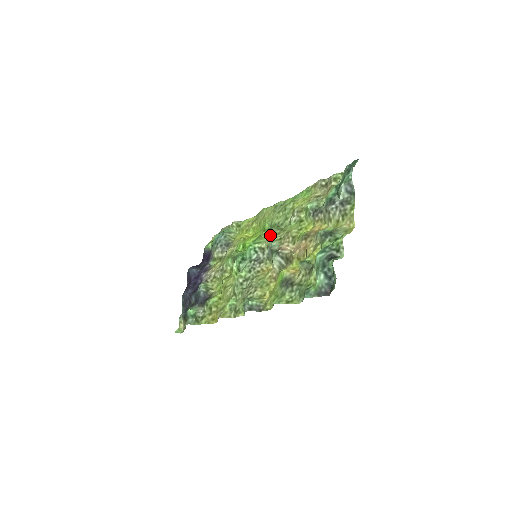
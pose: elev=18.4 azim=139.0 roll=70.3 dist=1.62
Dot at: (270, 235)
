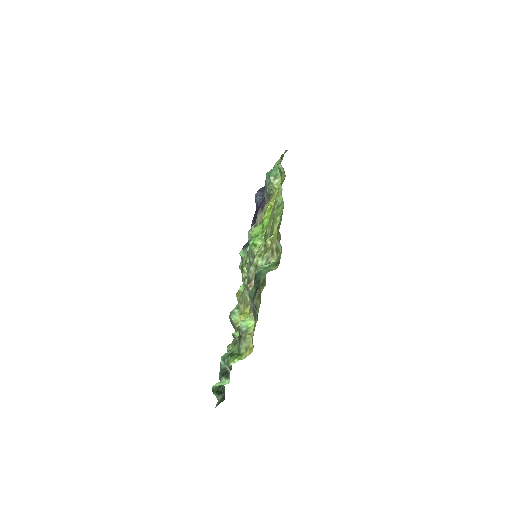
Dot at: (259, 247)
